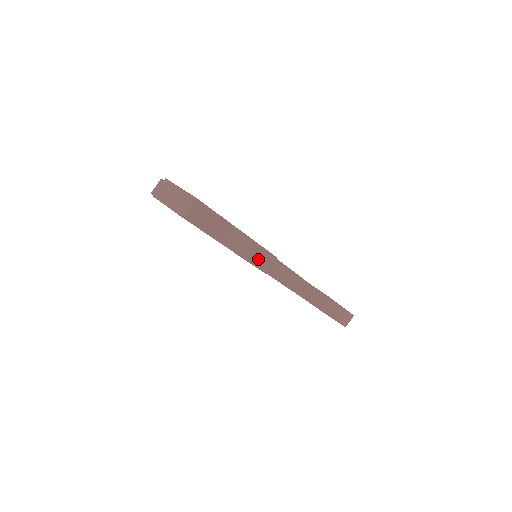
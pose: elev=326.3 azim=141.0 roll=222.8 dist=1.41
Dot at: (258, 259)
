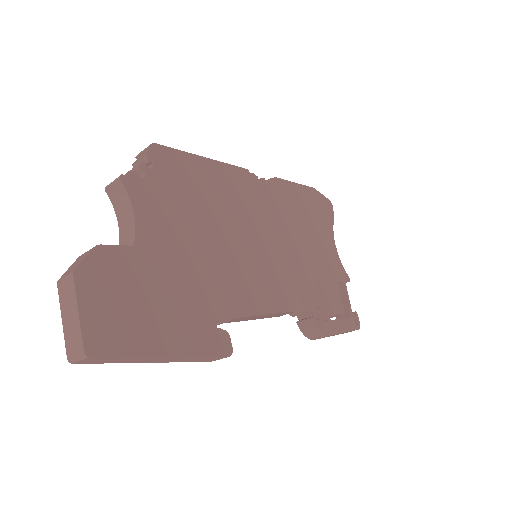
Dot at: (200, 360)
